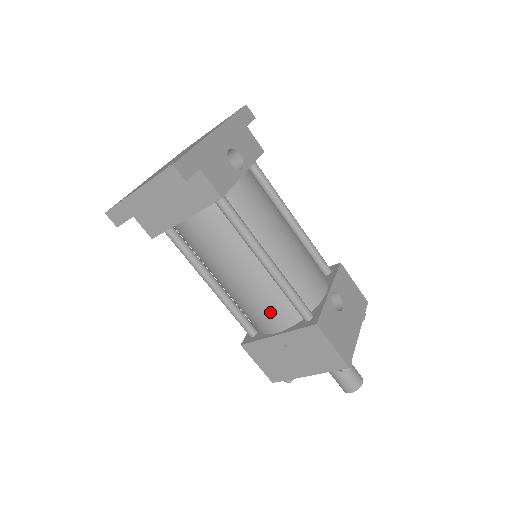
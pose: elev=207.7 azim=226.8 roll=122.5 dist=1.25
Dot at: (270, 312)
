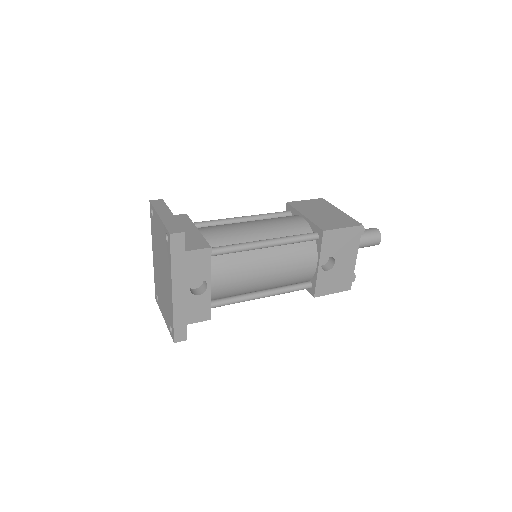
Dot at: occluded
